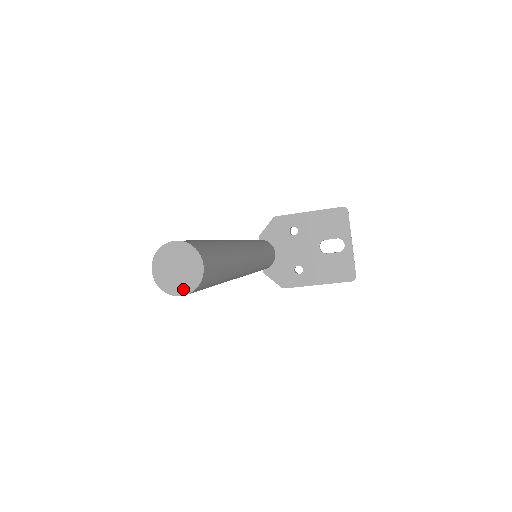
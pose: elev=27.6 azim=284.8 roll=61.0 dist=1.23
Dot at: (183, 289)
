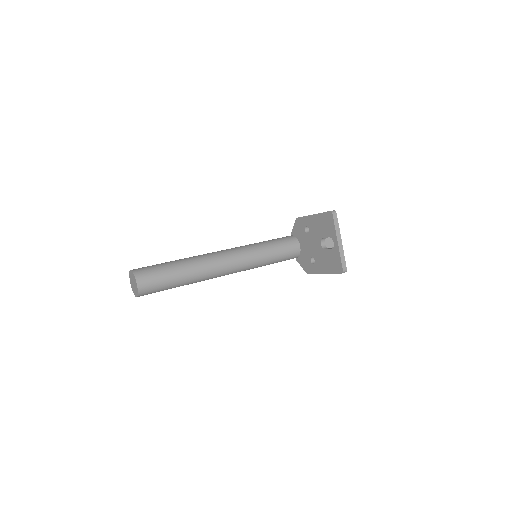
Dot at: (136, 294)
